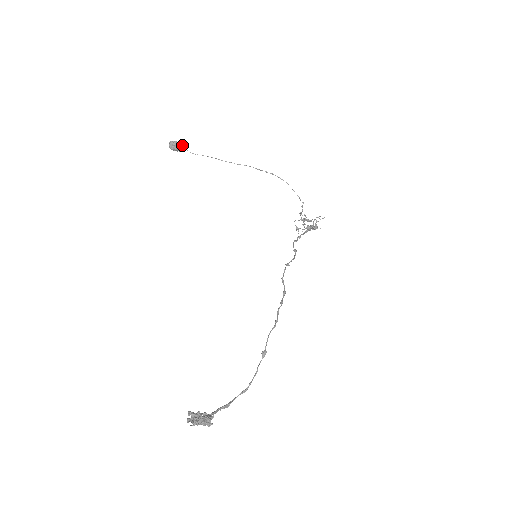
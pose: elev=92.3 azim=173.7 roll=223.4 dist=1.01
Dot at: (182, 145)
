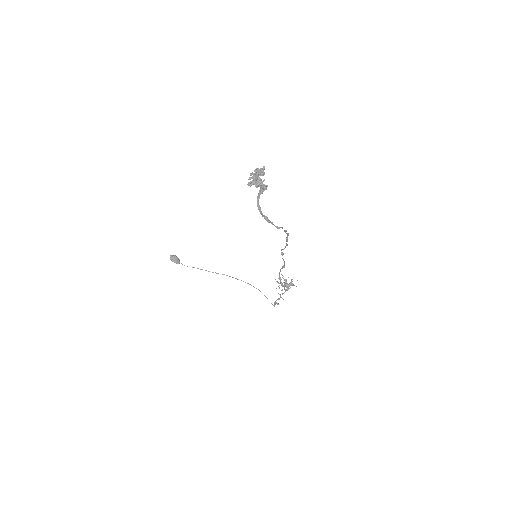
Dot at: (179, 260)
